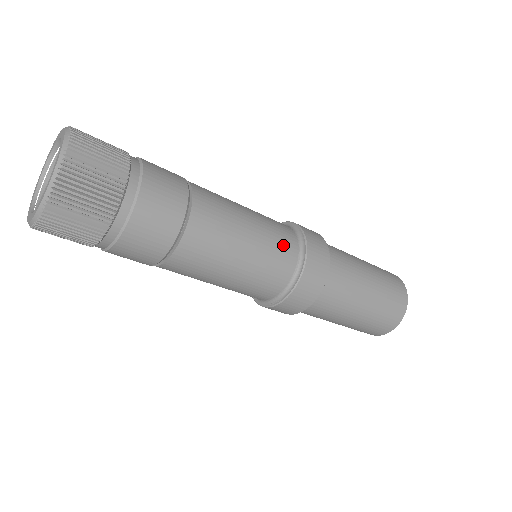
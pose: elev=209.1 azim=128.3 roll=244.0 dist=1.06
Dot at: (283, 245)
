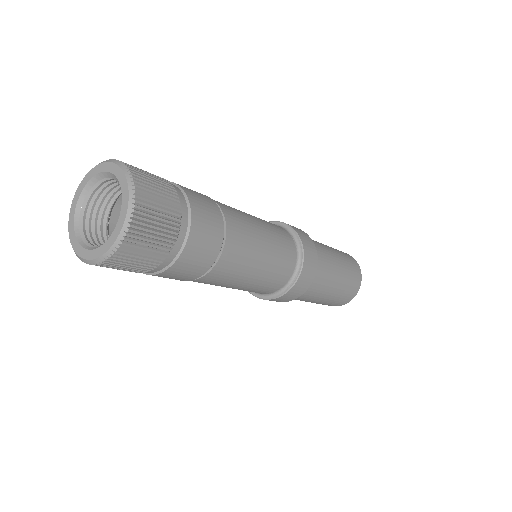
Dot at: (276, 226)
